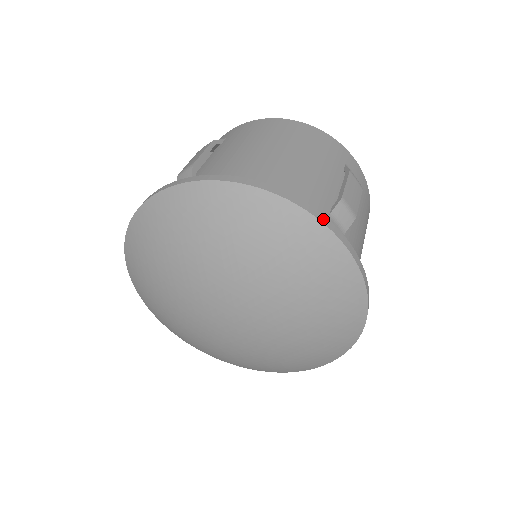
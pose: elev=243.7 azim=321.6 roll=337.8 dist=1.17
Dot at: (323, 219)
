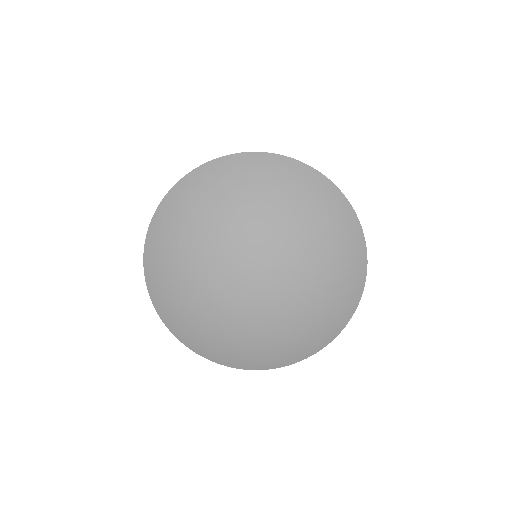
Dot at: (276, 154)
